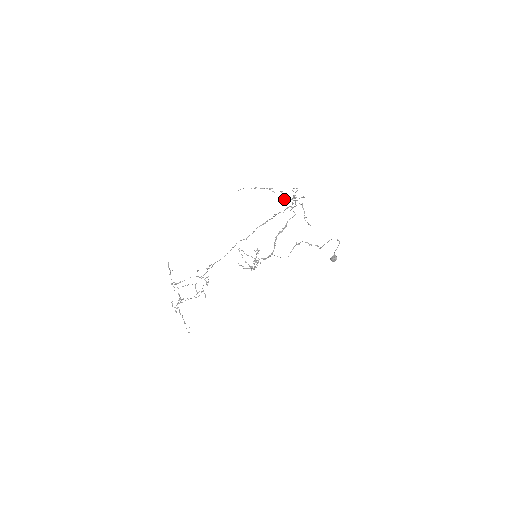
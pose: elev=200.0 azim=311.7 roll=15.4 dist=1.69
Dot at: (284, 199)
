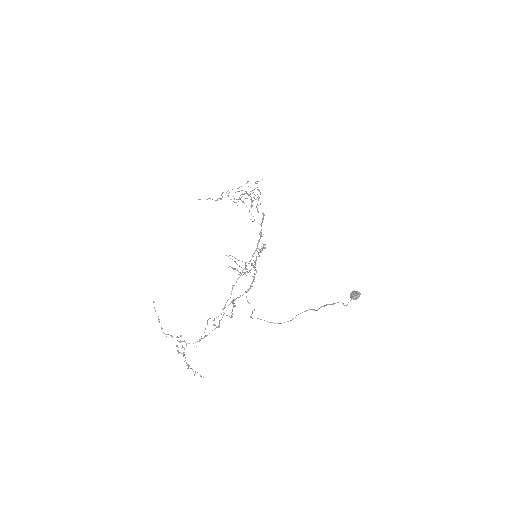
Dot at: occluded
